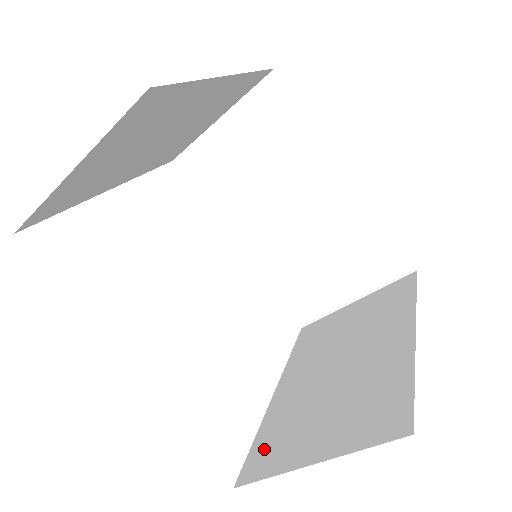
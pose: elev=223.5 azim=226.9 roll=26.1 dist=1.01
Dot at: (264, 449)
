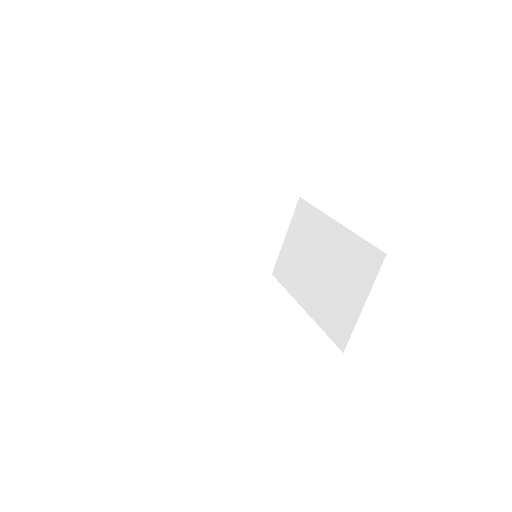
Dot at: occluded
